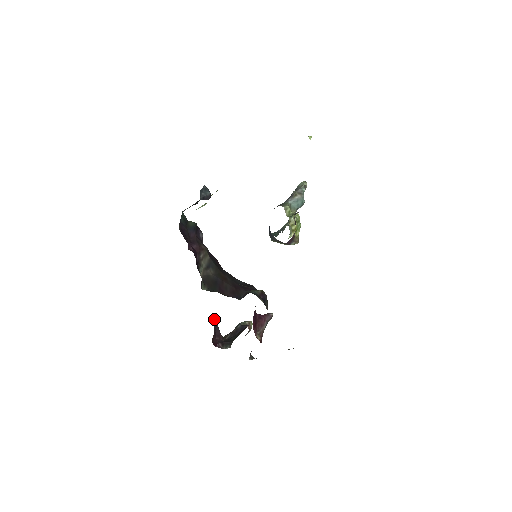
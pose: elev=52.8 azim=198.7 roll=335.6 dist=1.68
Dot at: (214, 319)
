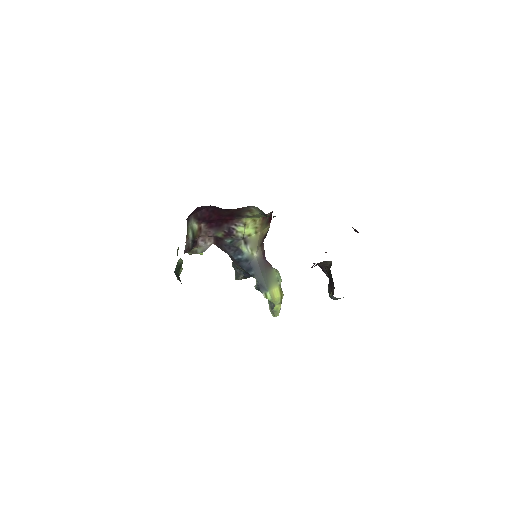
Dot at: occluded
